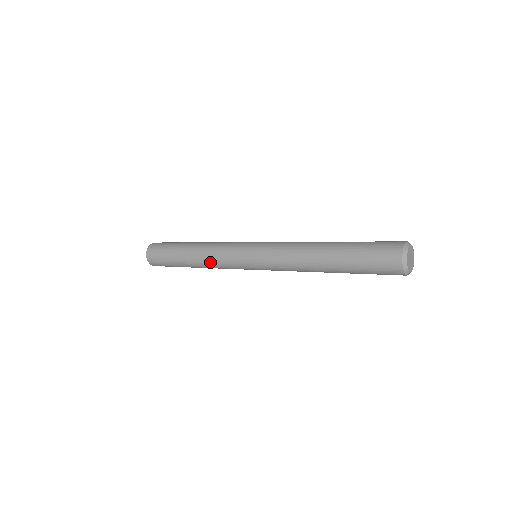
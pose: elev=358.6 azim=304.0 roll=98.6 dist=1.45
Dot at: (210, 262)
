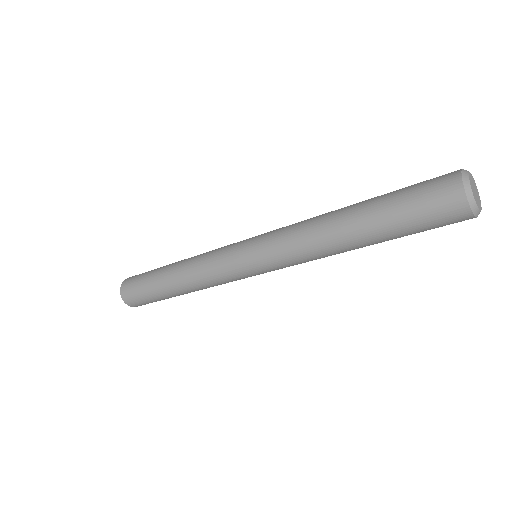
Dot at: (199, 280)
